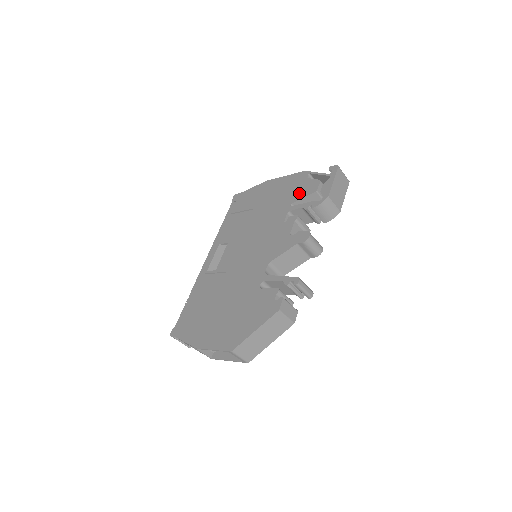
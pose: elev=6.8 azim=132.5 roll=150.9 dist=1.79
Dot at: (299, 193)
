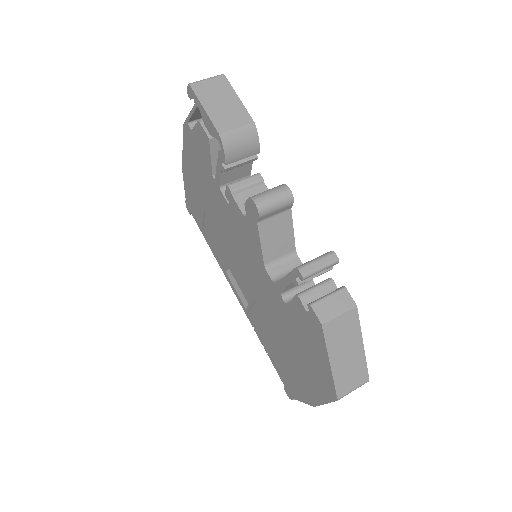
Dot at: (204, 157)
